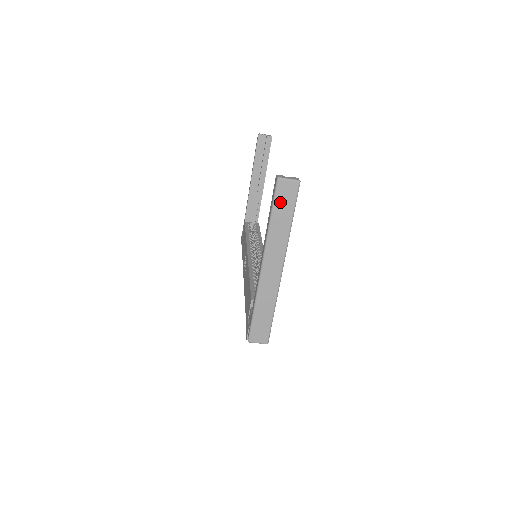
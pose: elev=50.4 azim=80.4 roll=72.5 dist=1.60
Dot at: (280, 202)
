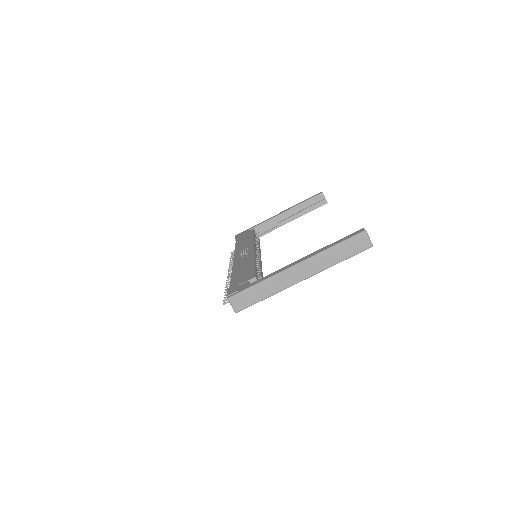
Dot at: (350, 244)
